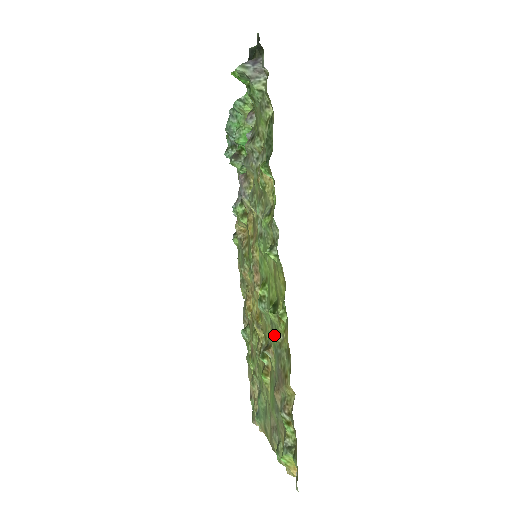
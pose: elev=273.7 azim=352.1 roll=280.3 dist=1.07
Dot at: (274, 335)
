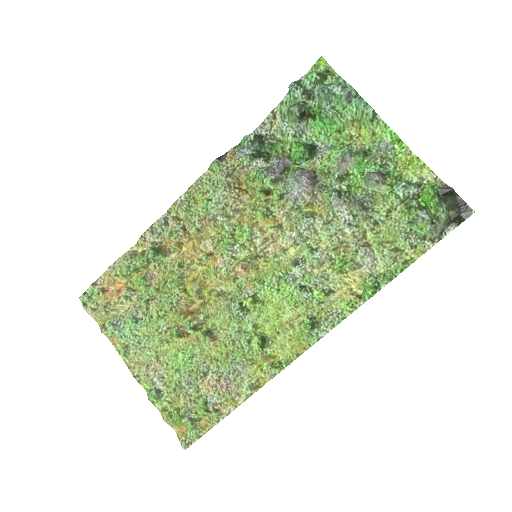
Dot at: (242, 353)
